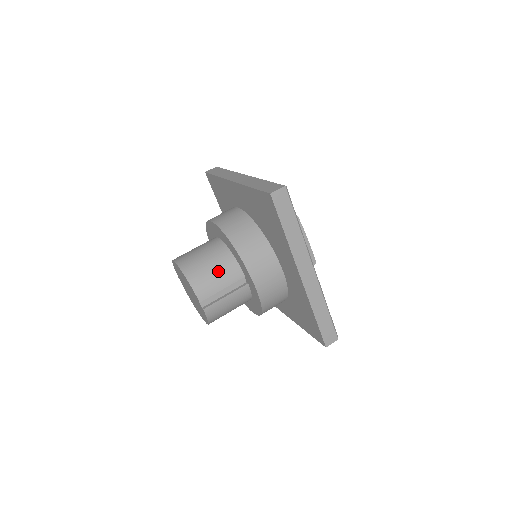
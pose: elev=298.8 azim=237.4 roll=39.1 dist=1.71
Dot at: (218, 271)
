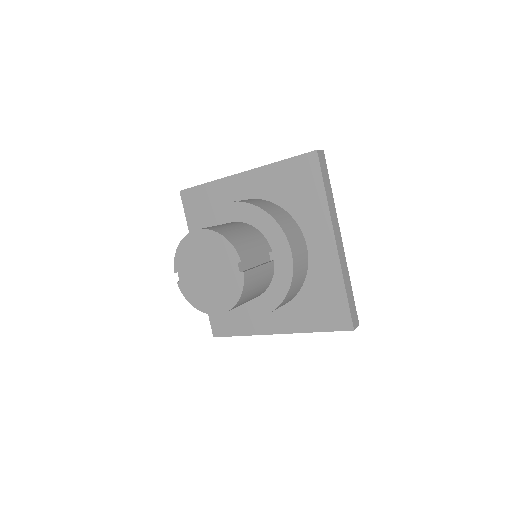
Dot at: (250, 238)
